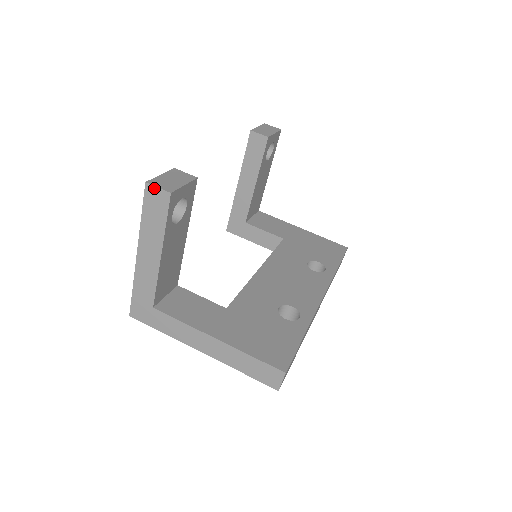
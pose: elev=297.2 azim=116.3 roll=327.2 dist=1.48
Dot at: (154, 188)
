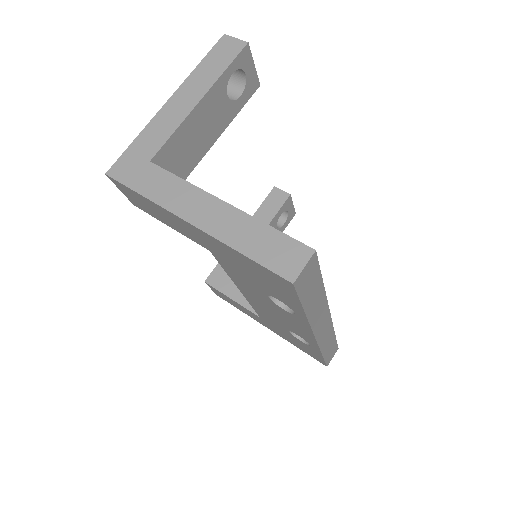
Dot at: (231, 38)
